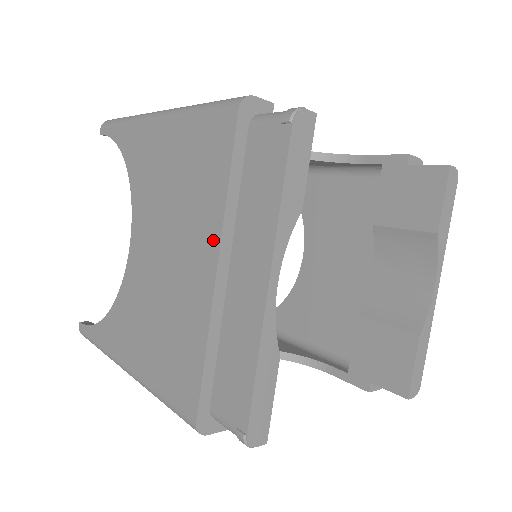
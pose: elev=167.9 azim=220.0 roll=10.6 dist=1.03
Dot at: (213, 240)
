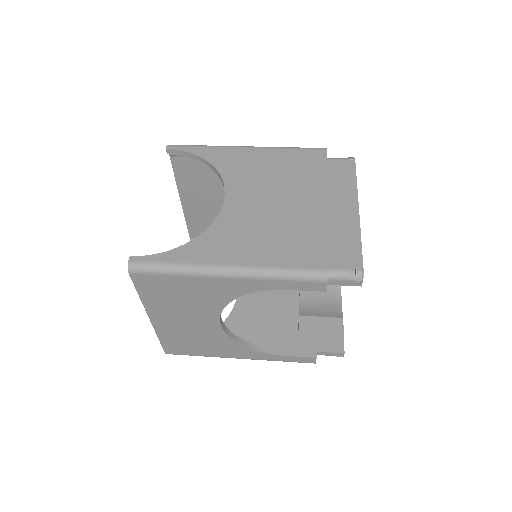
Dot at: (321, 191)
